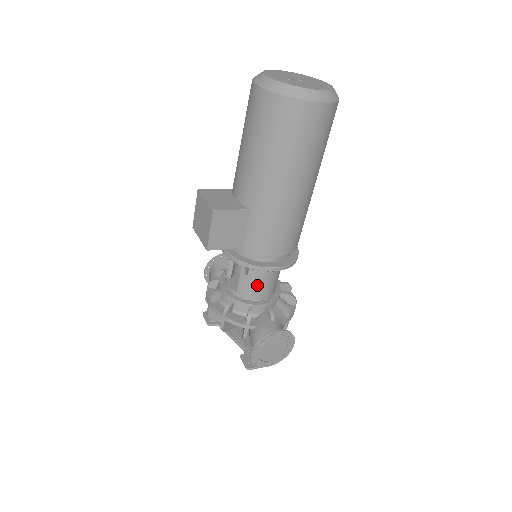
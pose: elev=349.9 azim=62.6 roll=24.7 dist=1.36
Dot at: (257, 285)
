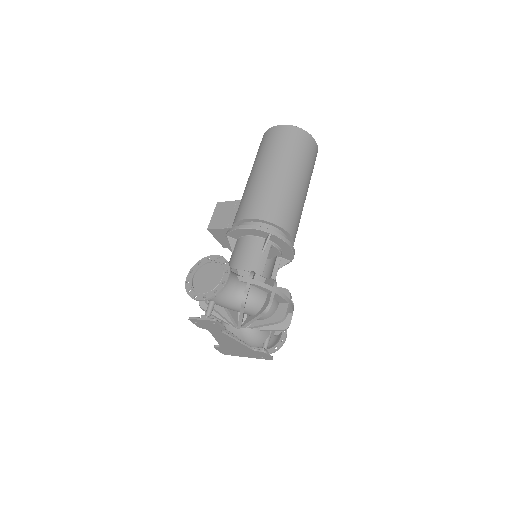
Dot at: (236, 257)
